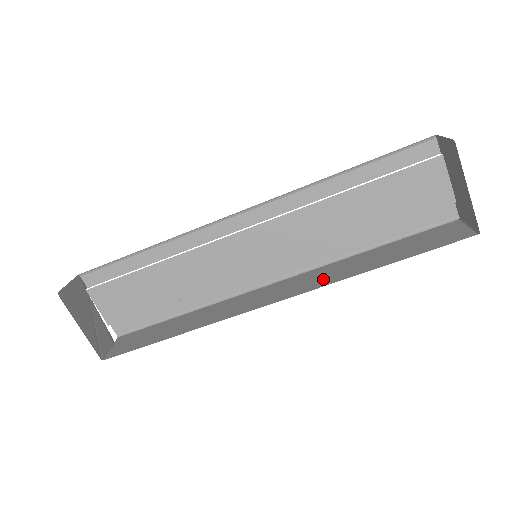
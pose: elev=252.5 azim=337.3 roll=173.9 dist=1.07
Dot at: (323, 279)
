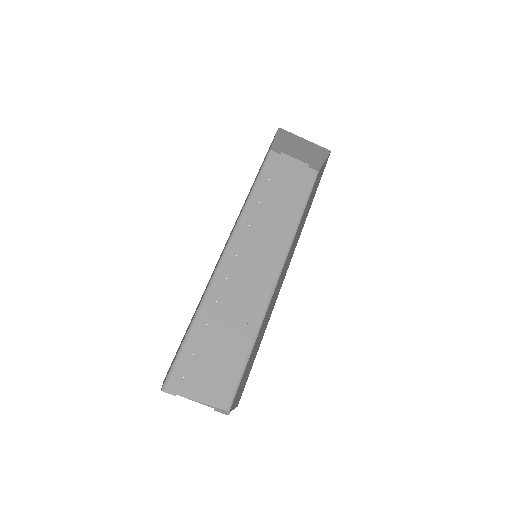
Dot at: (299, 233)
